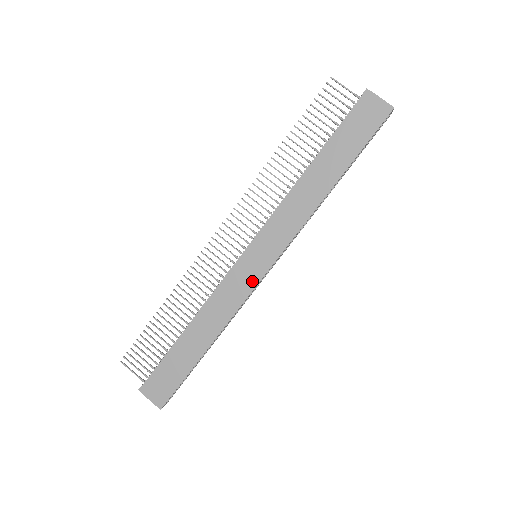
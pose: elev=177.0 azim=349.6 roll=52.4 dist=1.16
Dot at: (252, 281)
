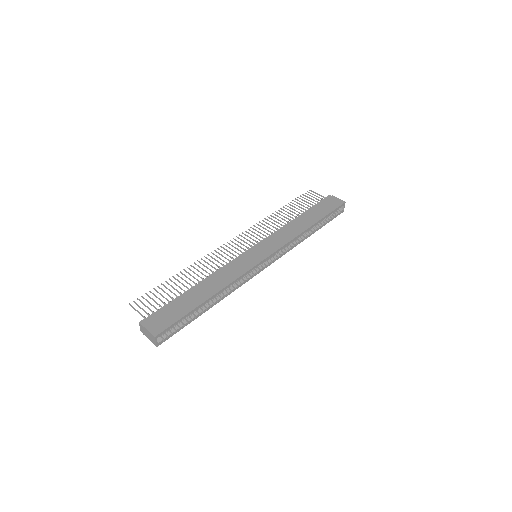
Dot at: (253, 263)
